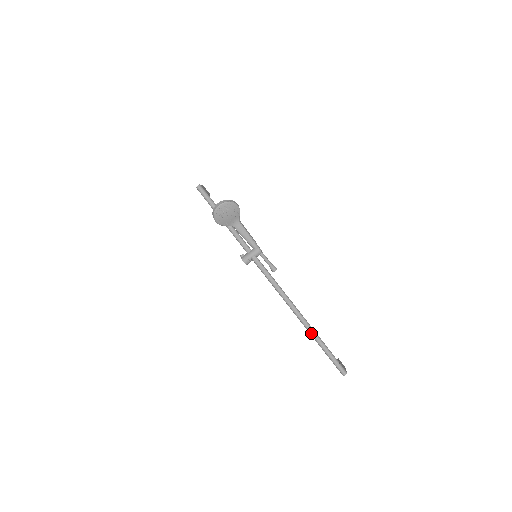
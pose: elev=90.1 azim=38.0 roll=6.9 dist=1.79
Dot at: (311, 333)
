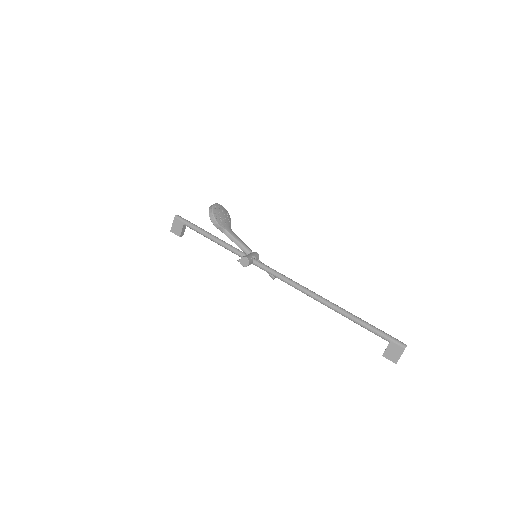
Dot at: (346, 312)
